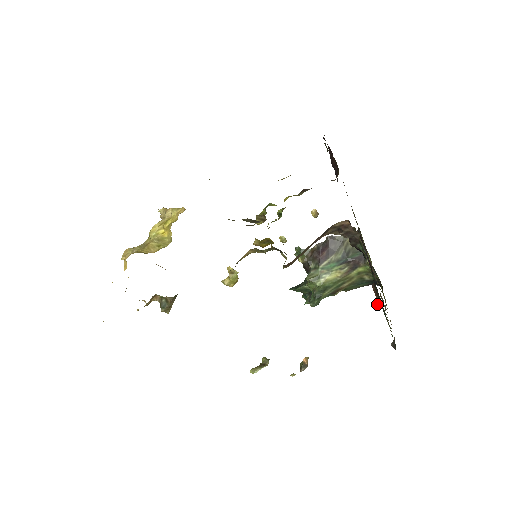
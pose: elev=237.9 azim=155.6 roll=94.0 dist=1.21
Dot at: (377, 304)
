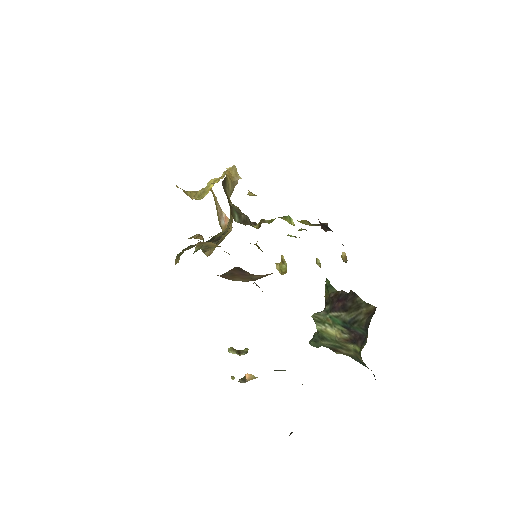
Dot at: occluded
